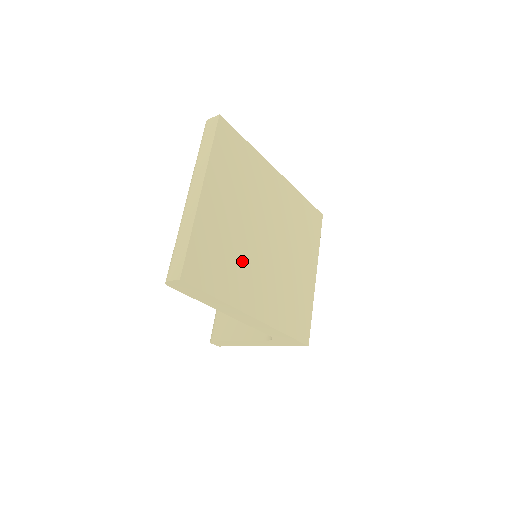
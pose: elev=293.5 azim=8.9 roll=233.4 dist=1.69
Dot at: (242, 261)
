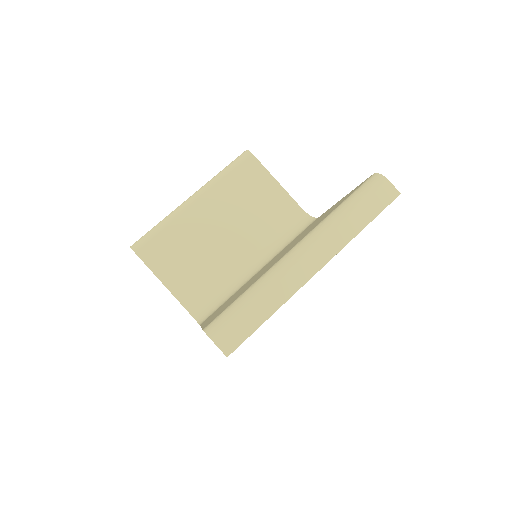
Dot at: occluded
